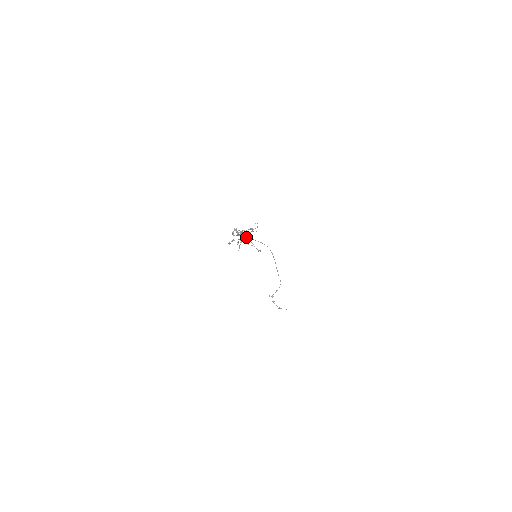
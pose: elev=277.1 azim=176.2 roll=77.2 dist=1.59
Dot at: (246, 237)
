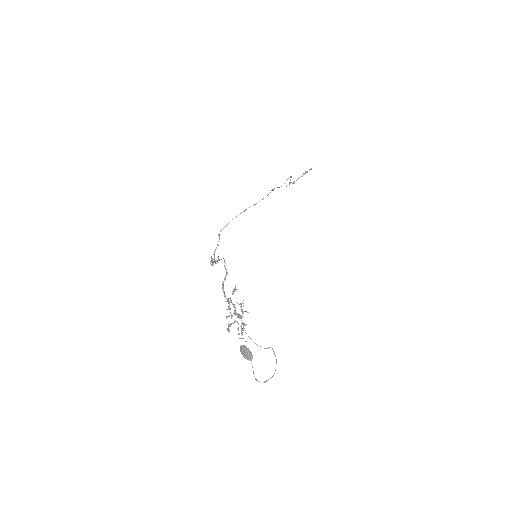
Dot at: occluded
